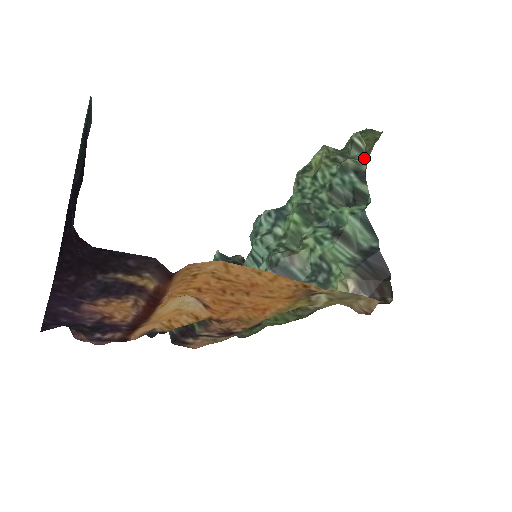
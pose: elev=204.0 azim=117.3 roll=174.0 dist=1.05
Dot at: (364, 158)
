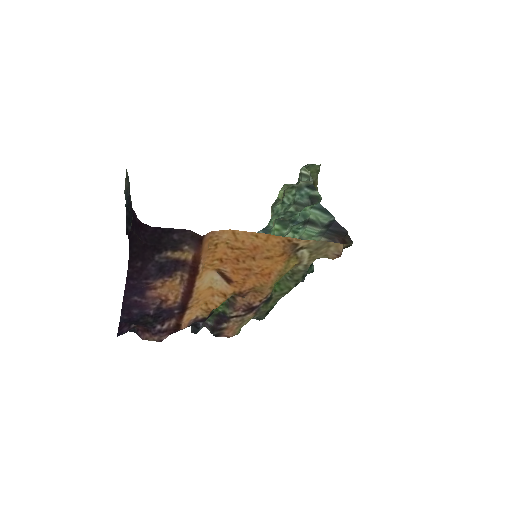
Dot at: (311, 178)
